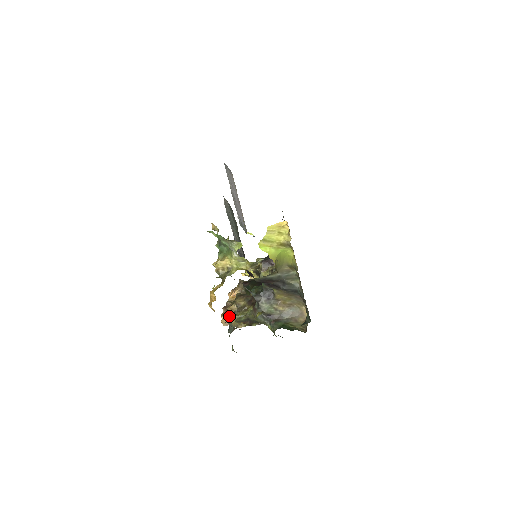
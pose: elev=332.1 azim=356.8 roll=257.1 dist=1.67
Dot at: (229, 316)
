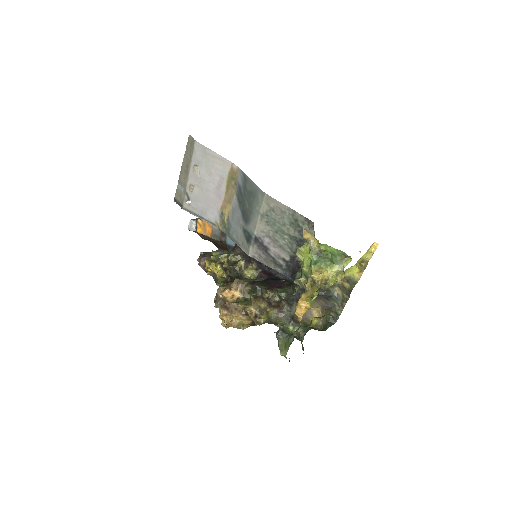
Dot at: (234, 318)
